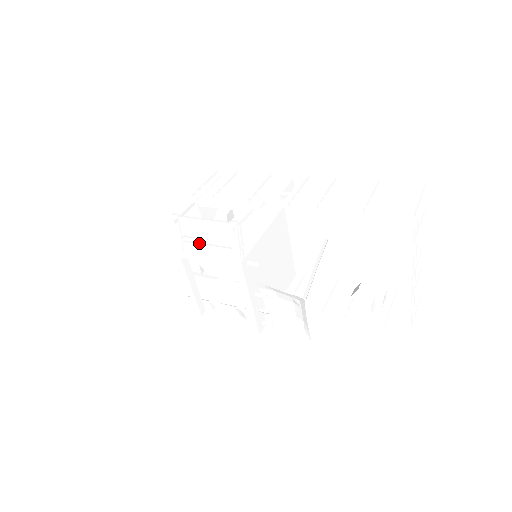
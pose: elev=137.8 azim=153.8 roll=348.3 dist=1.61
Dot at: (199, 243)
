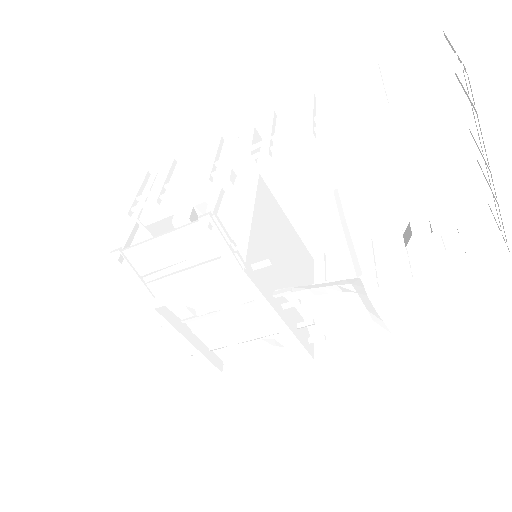
Dot at: (170, 274)
